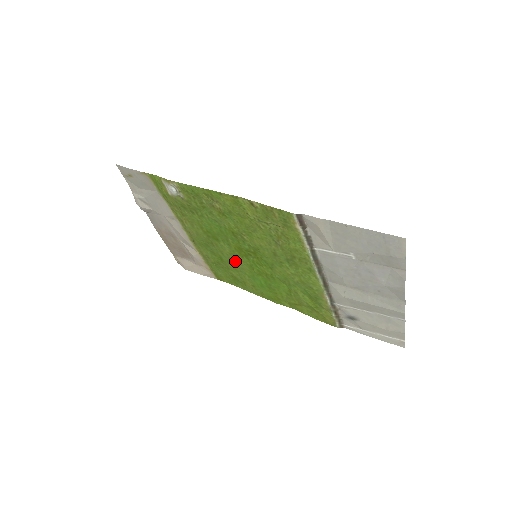
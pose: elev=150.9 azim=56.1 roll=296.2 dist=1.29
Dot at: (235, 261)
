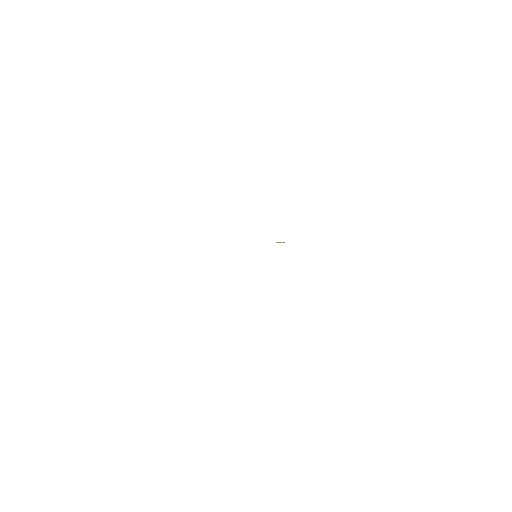
Dot at: occluded
